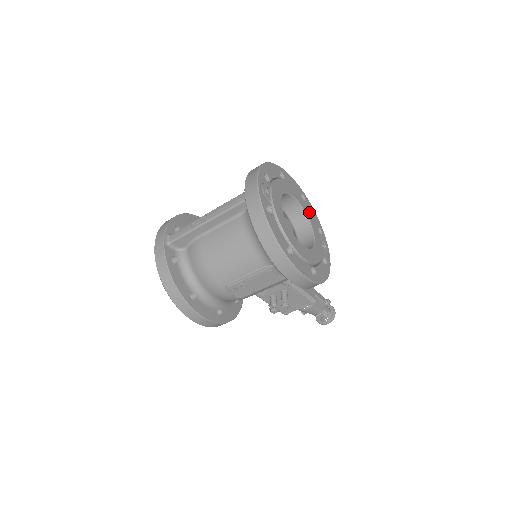
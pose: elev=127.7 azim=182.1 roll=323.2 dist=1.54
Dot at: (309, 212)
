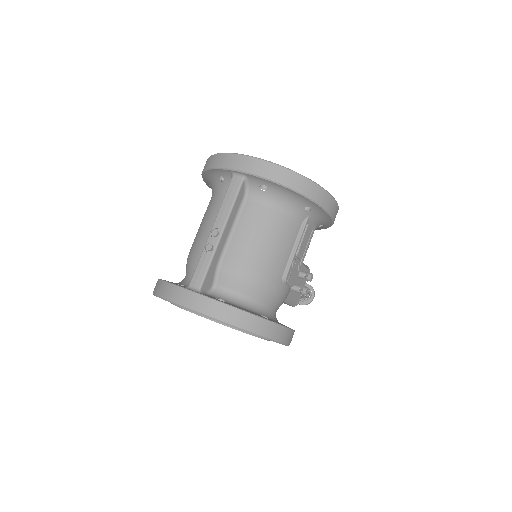
Dot at: occluded
